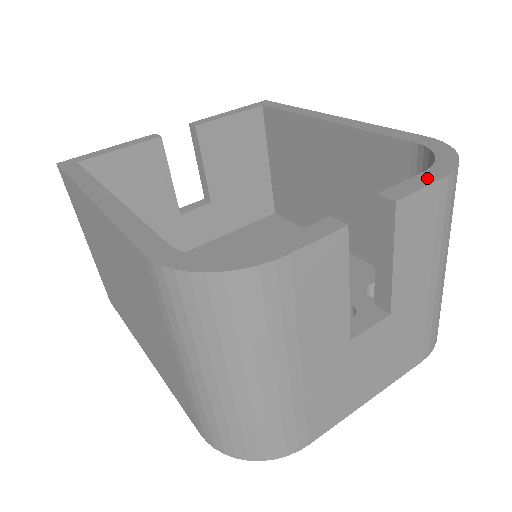
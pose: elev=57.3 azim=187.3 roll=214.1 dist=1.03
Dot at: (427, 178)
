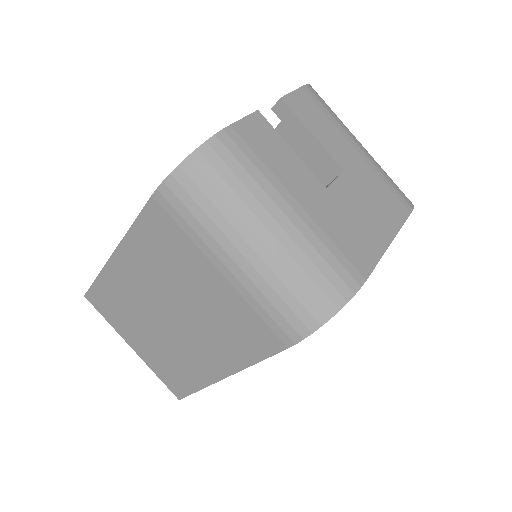
Dot at: occluded
